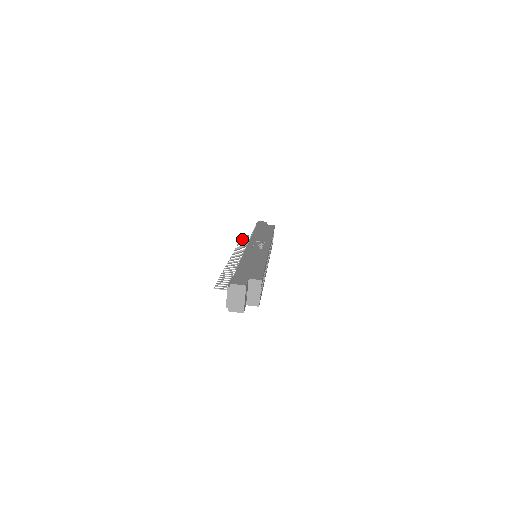
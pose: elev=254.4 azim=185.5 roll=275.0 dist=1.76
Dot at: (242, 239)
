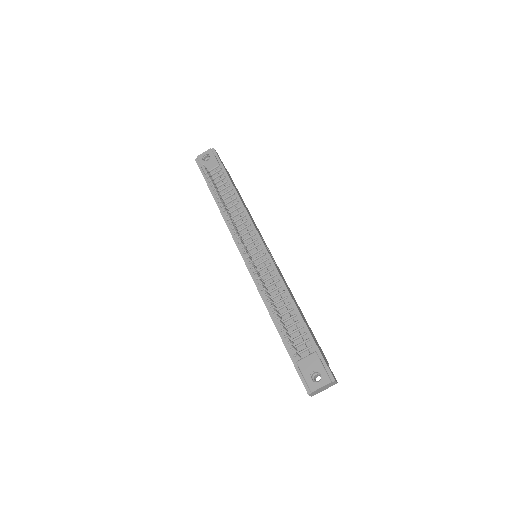
Dot at: occluded
